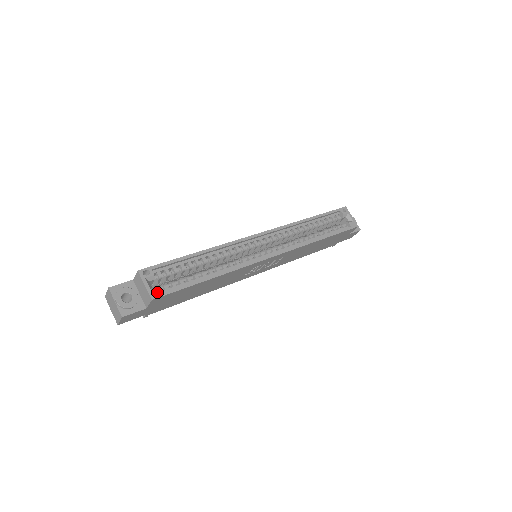
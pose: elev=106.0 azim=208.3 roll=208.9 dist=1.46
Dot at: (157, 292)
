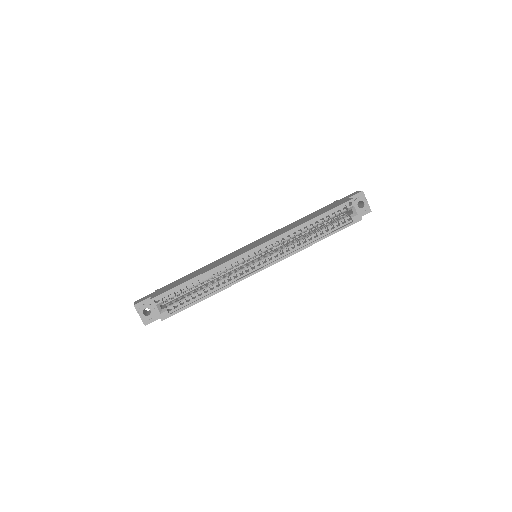
Dot at: (165, 315)
